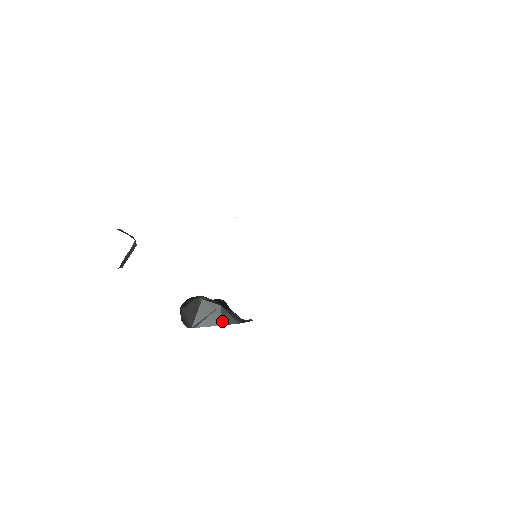
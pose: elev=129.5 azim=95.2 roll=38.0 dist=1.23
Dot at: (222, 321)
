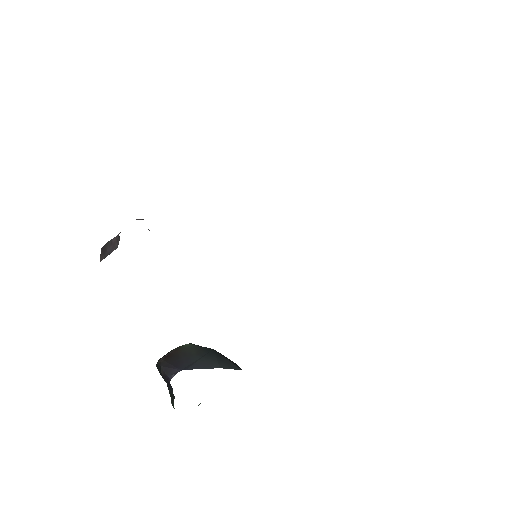
Dot at: (220, 364)
